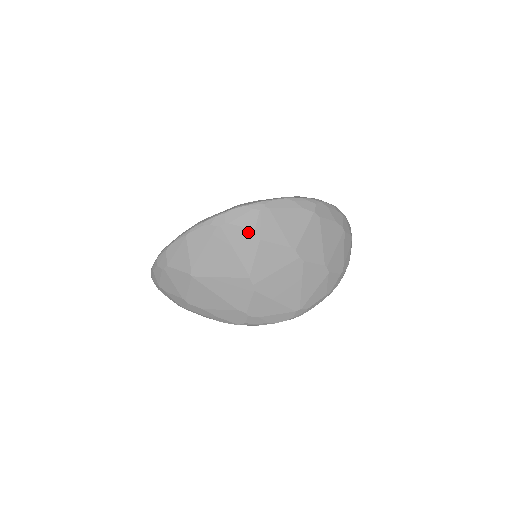
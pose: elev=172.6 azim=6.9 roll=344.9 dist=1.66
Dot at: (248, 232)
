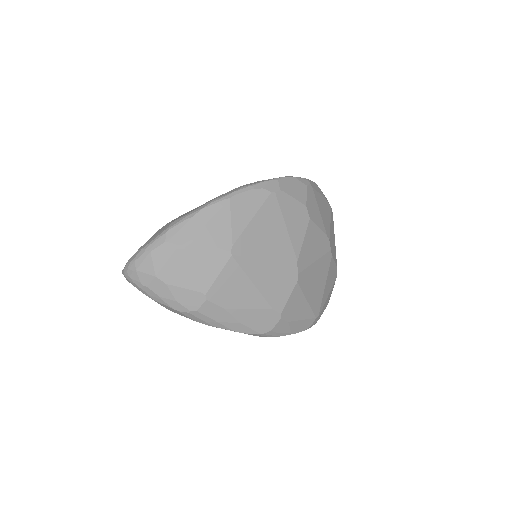
Dot at: (300, 207)
